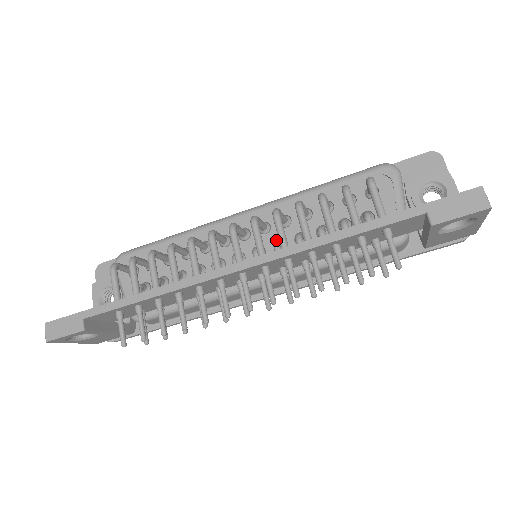
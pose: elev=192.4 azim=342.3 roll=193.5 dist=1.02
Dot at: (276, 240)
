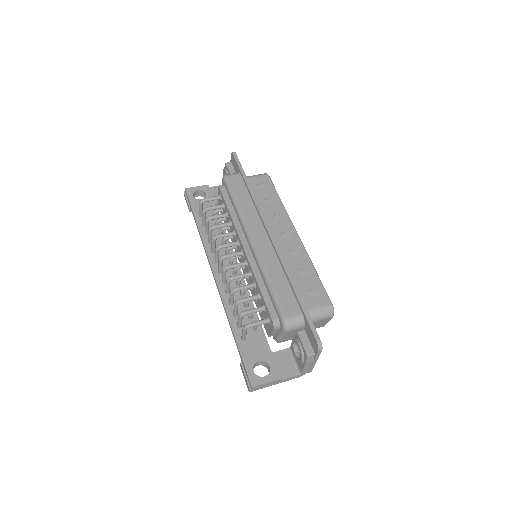
Dot at: occluded
